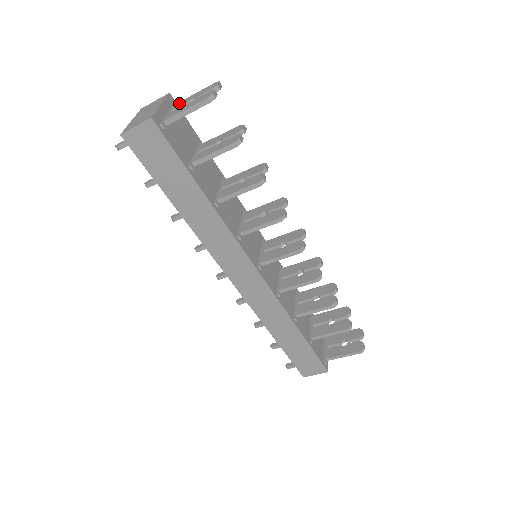
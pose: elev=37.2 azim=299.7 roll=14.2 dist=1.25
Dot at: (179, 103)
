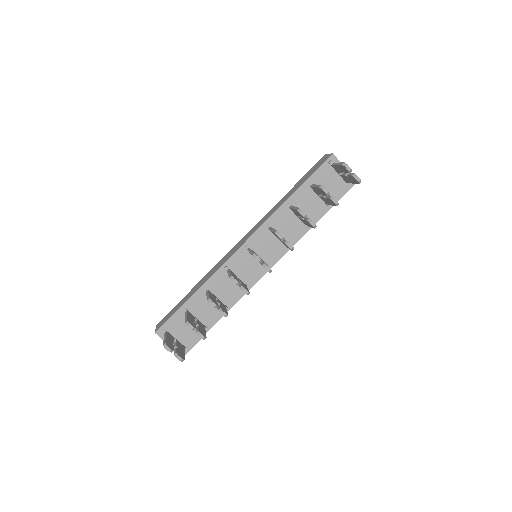
Dot at: occluded
